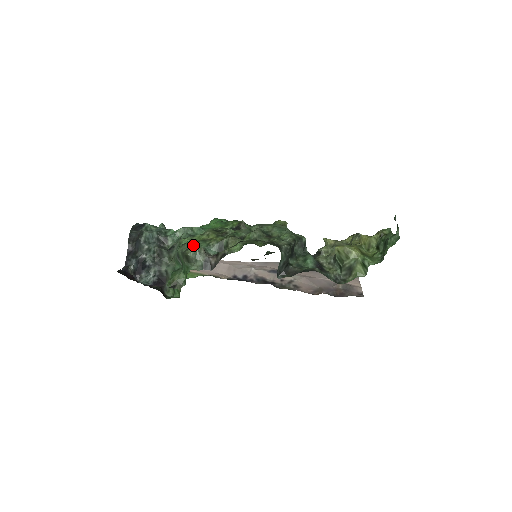
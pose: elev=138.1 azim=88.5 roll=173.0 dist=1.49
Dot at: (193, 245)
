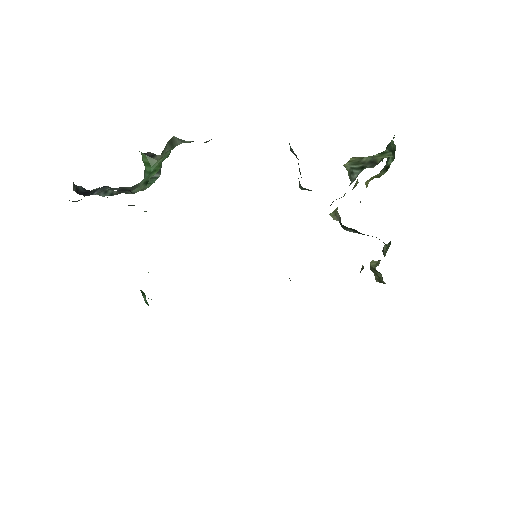
Dot at: occluded
